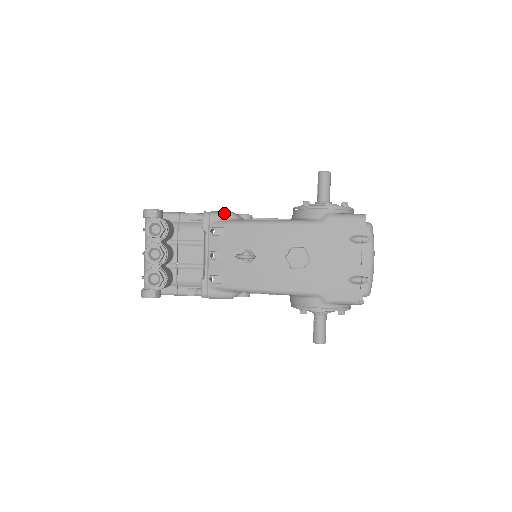
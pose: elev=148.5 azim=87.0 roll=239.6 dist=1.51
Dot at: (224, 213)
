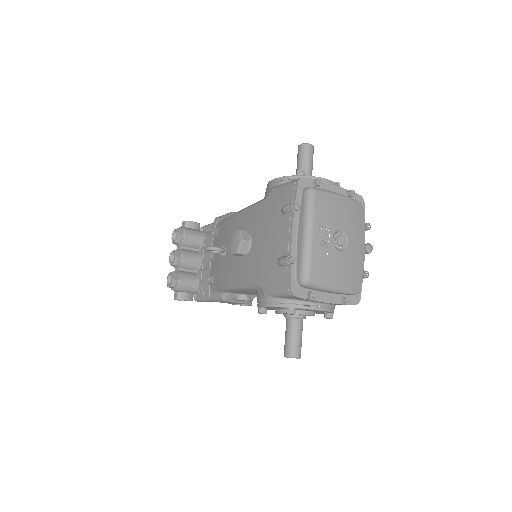
Dot at: (226, 214)
